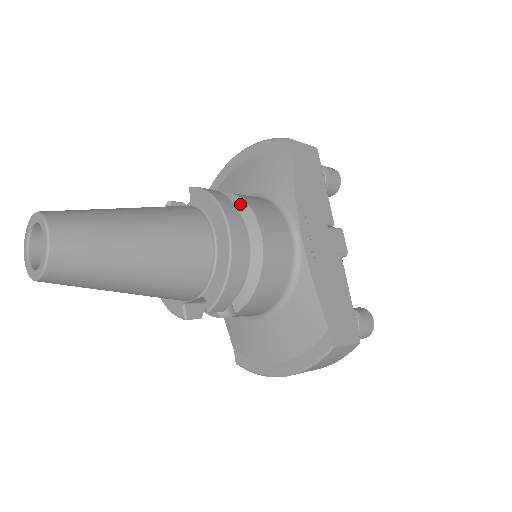
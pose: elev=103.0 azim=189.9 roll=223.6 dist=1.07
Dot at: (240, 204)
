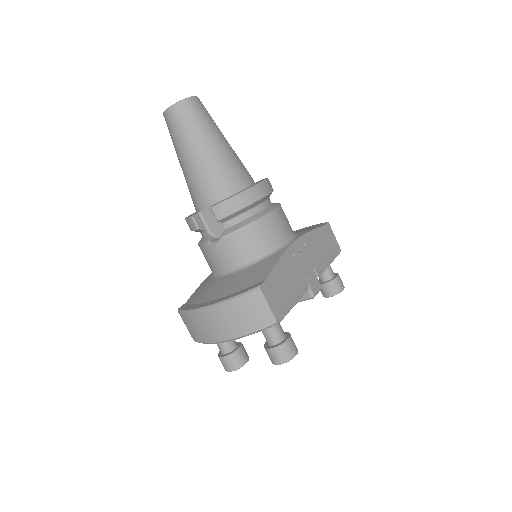
Dot at: (276, 203)
